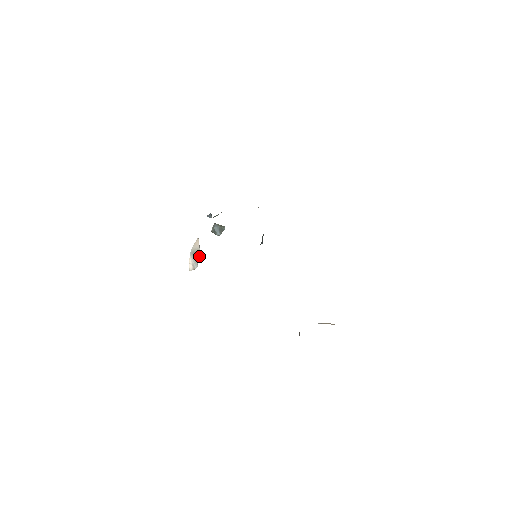
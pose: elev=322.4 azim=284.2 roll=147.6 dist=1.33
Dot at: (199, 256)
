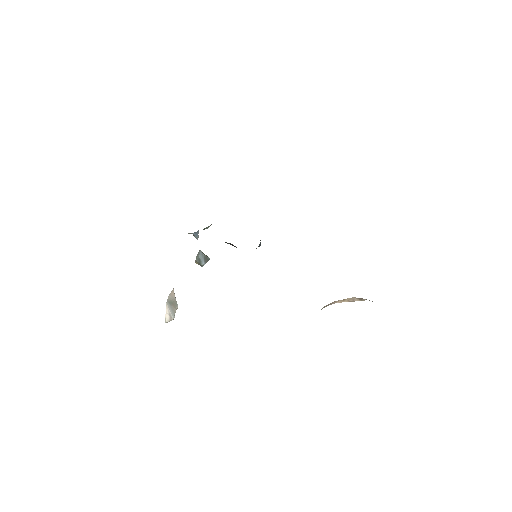
Dot at: (176, 306)
